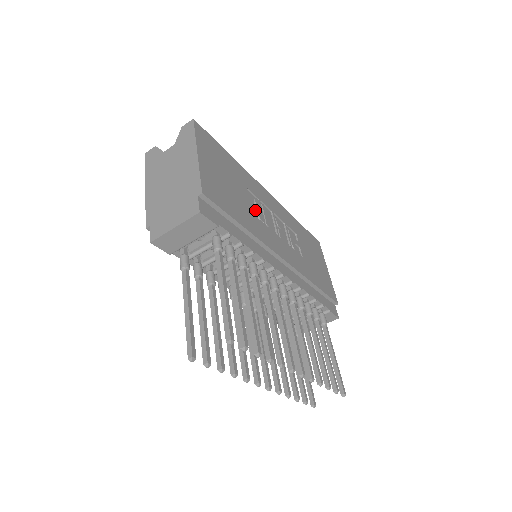
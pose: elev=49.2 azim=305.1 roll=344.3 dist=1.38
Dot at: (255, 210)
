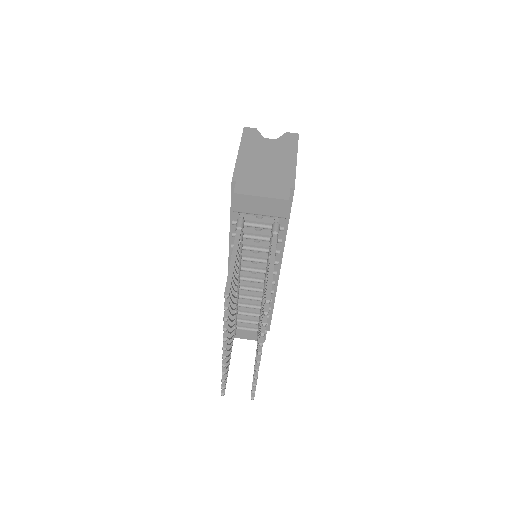
Dot at: occluded
